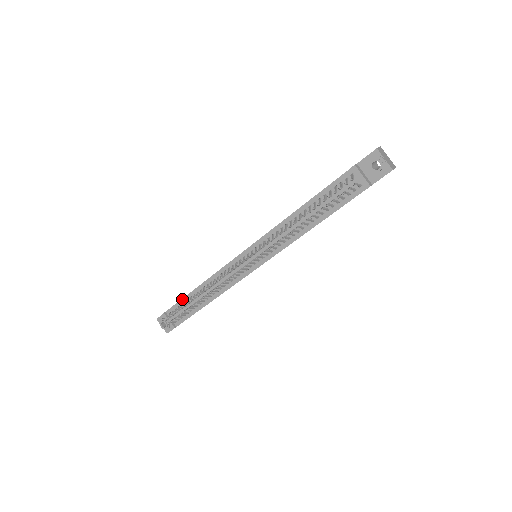
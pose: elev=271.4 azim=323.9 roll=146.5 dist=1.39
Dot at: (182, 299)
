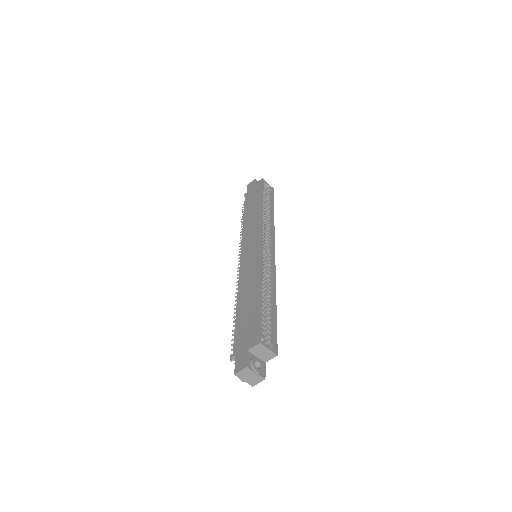
Dot at: (244, 208)
